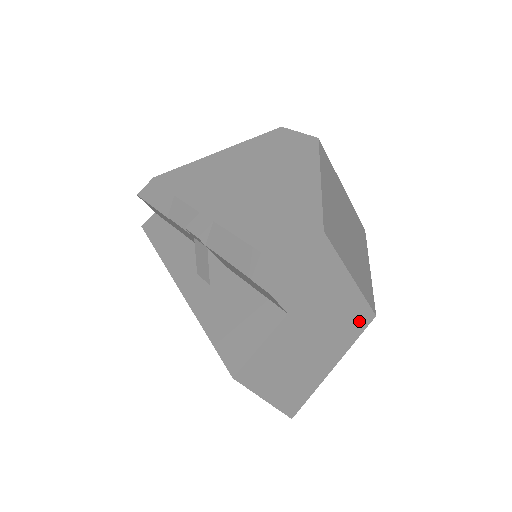
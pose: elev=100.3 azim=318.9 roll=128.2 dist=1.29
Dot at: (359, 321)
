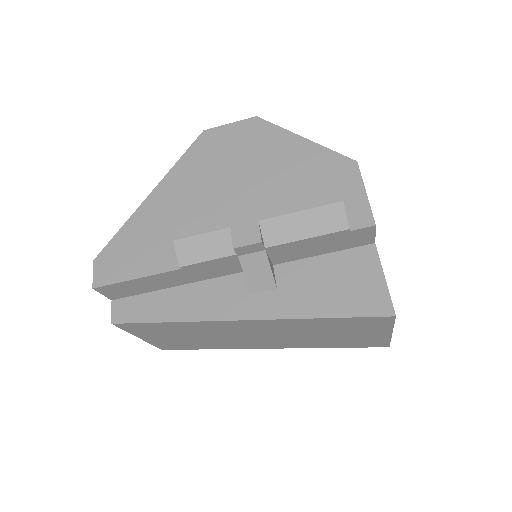
Dot at: occluded
